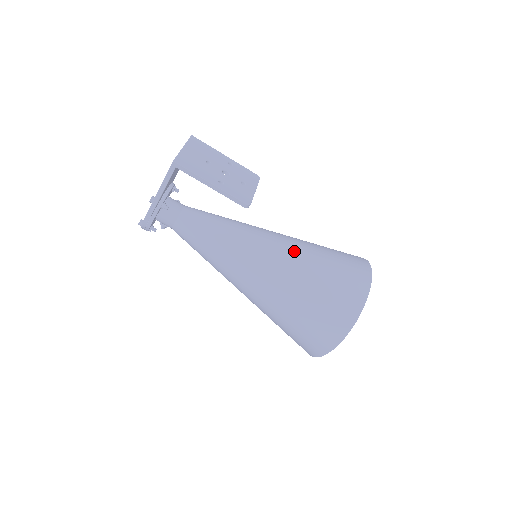
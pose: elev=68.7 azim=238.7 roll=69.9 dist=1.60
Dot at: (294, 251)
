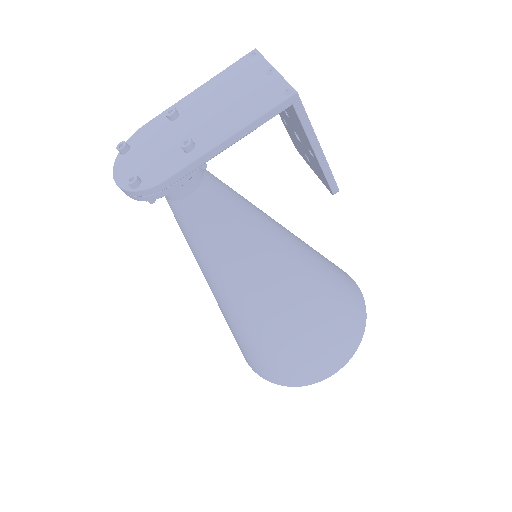
Dot at: (313, 255)
